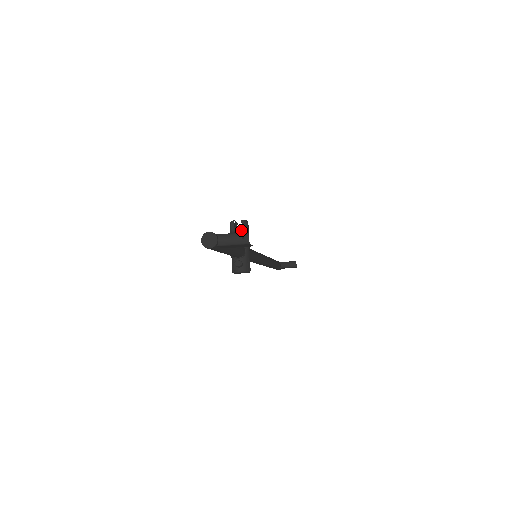
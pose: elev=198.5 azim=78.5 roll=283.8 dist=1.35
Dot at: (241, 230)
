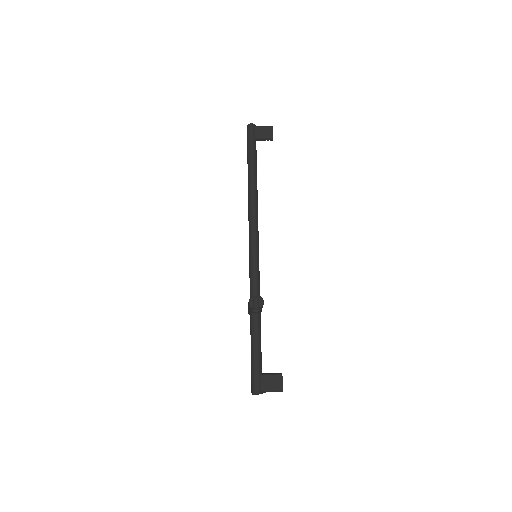
Dot at: (259, 309)
